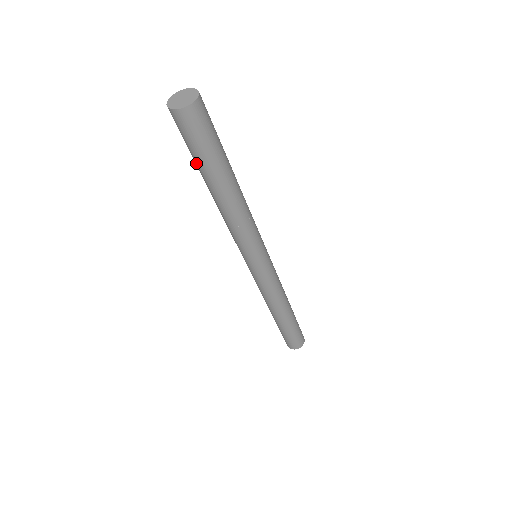
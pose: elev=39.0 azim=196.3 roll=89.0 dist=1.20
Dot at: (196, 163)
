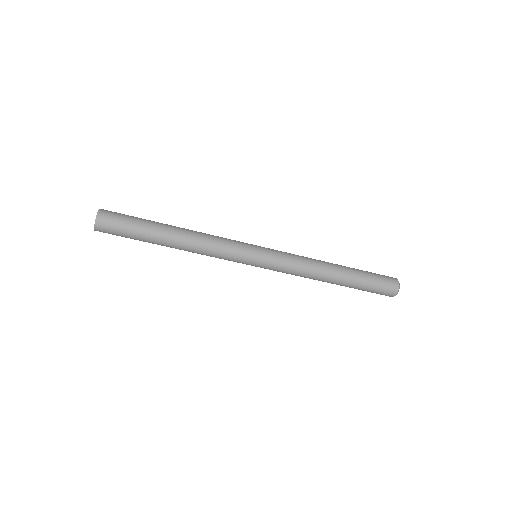
Dot at: (141, 240)
